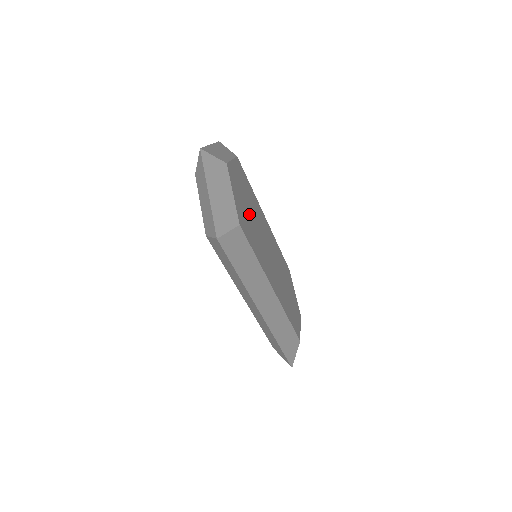
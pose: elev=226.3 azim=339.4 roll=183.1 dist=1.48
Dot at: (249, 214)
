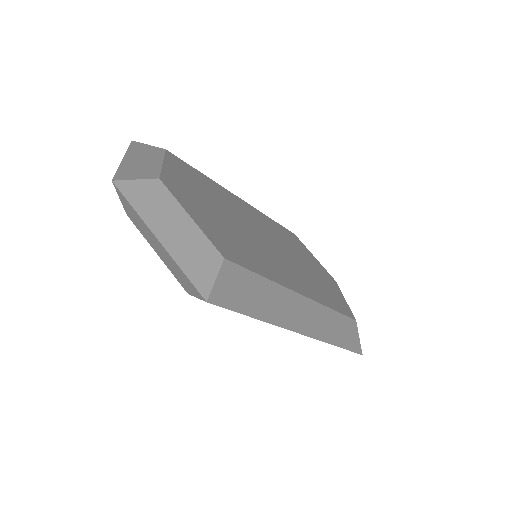
Dot at: (224, 221)
